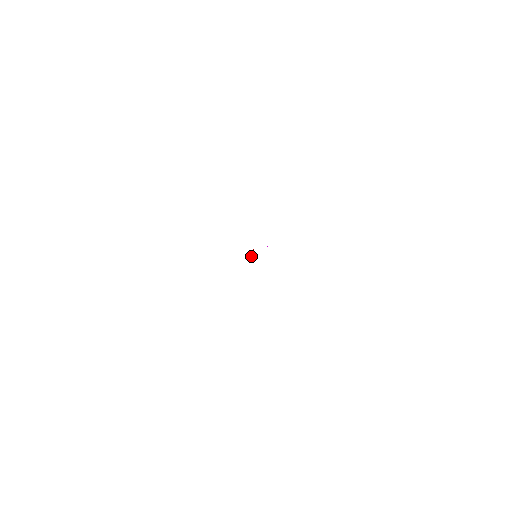
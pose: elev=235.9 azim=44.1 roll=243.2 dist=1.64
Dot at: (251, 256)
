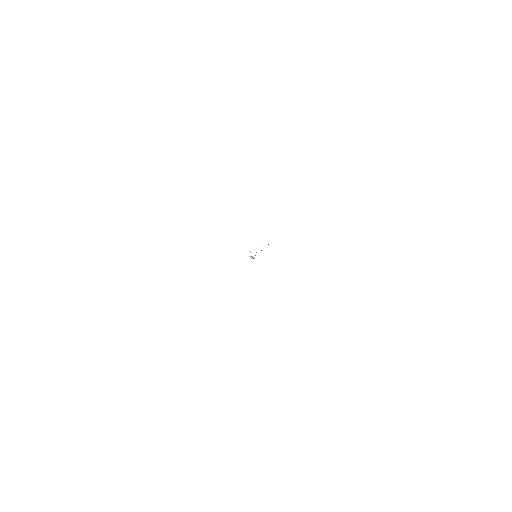
Dot at: (251, 256)
